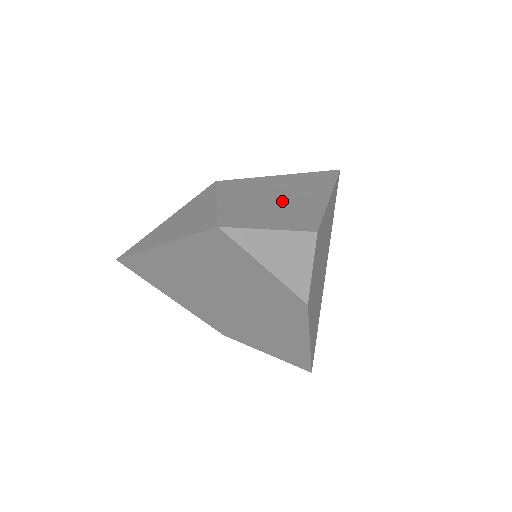
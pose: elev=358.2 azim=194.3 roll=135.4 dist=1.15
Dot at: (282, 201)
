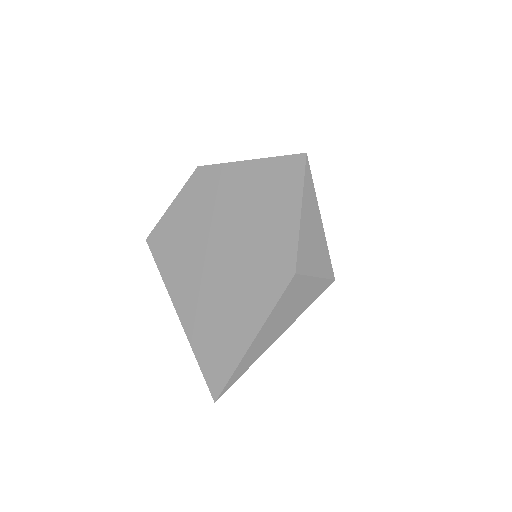
Dot at: occluded
